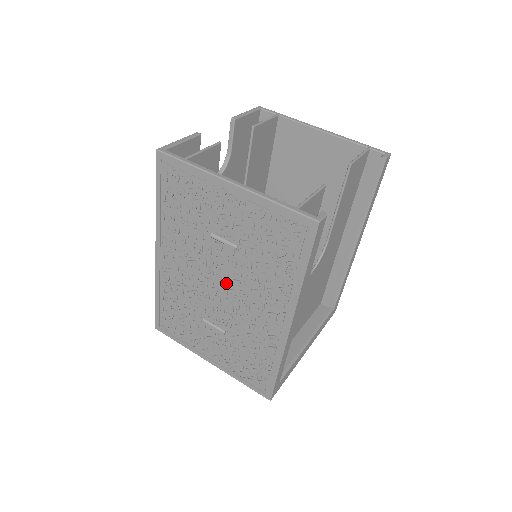
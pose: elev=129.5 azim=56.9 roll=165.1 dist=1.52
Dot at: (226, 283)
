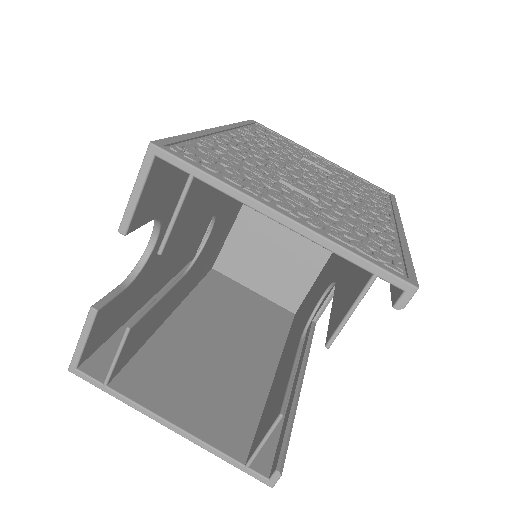
Dot at: occluded
